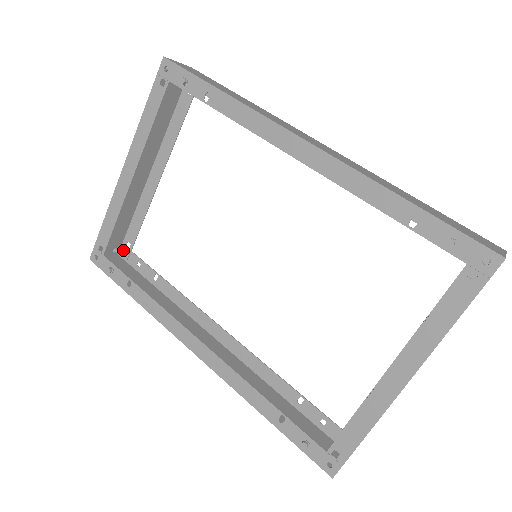
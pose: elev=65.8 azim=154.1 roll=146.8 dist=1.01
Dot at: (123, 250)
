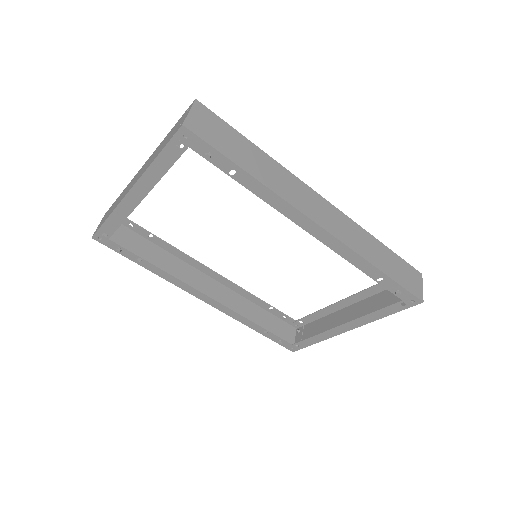
Dot at: occluded
